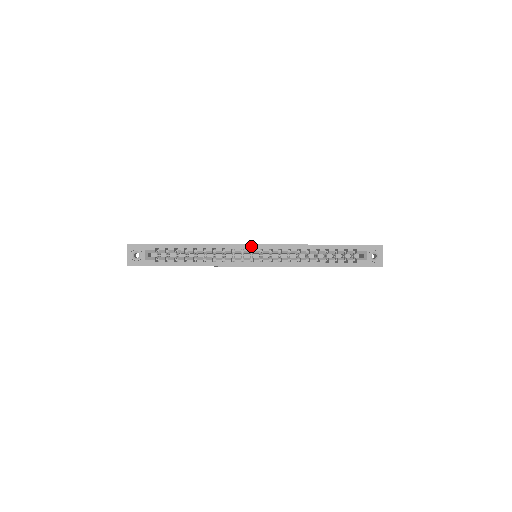
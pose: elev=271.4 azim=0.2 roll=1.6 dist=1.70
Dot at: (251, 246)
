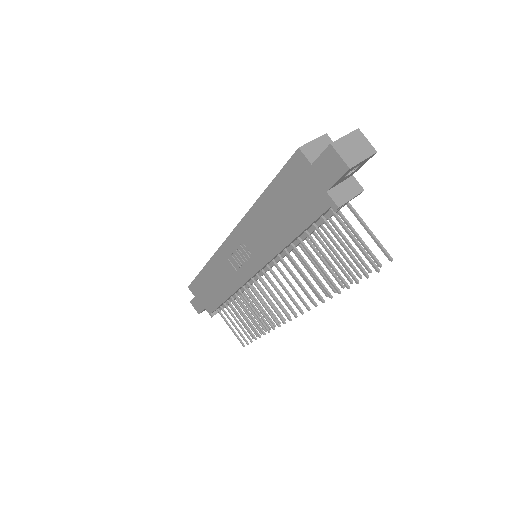
Dot at: occluded
